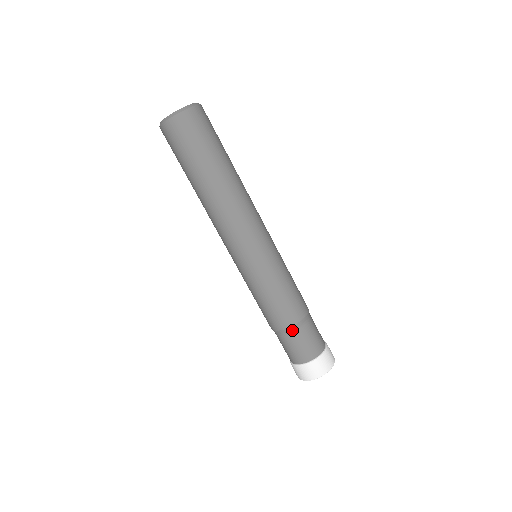
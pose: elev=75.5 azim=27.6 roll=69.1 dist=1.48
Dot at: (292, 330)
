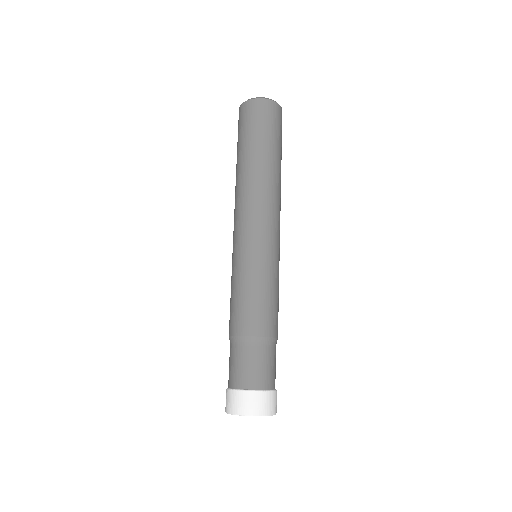
Dot at: (271, 342)
